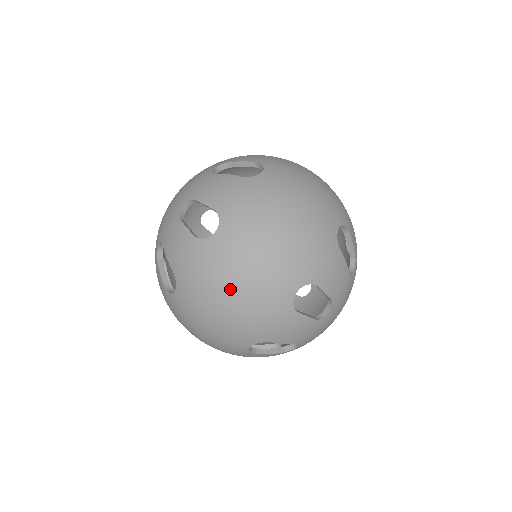
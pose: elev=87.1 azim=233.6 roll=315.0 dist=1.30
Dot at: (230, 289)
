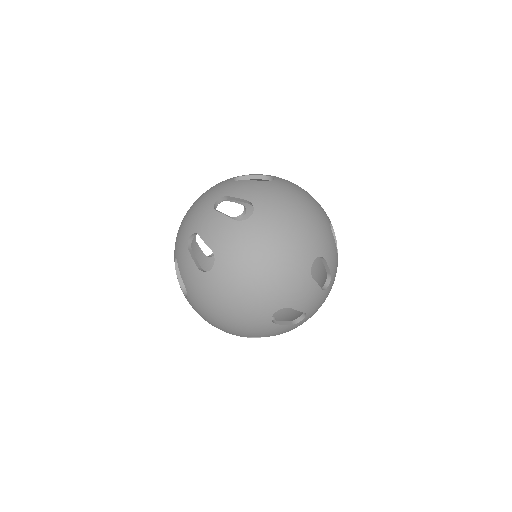
Dot at: (224, 309)
